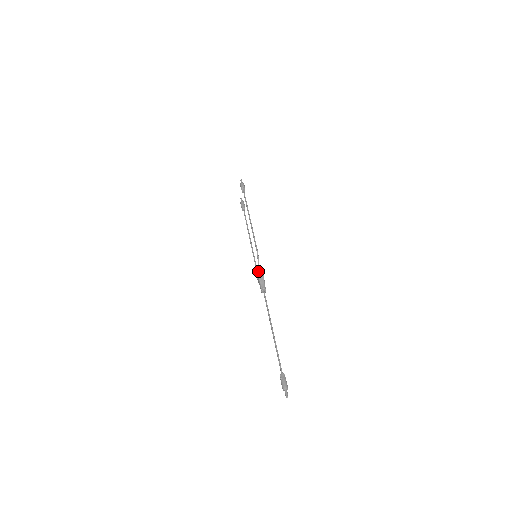
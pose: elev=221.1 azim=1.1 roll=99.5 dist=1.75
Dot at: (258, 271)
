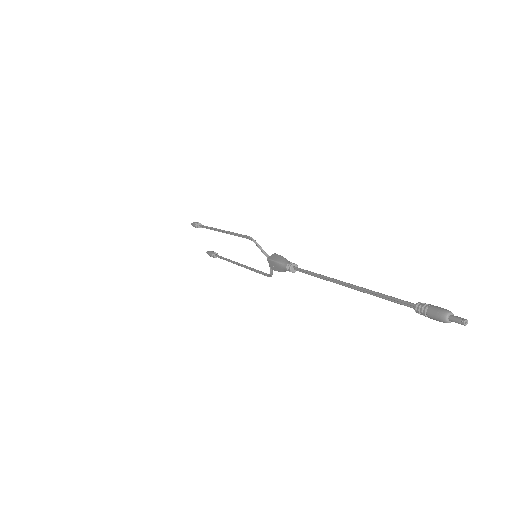
Dot at: (268, 257)
